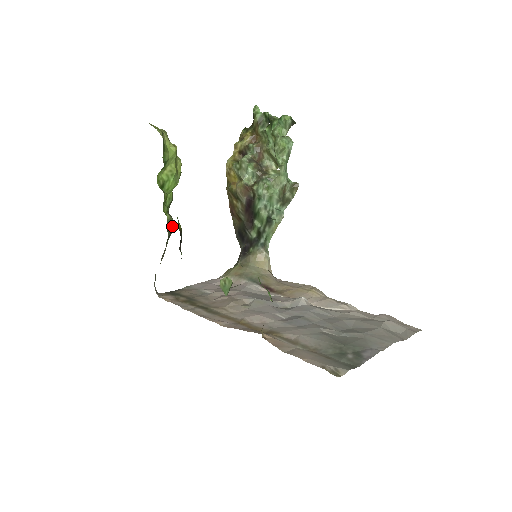
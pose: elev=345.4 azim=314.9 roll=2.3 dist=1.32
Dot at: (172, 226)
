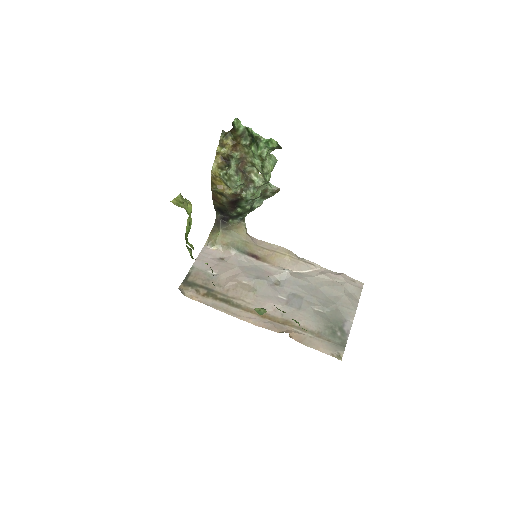
Dot at: occluded
